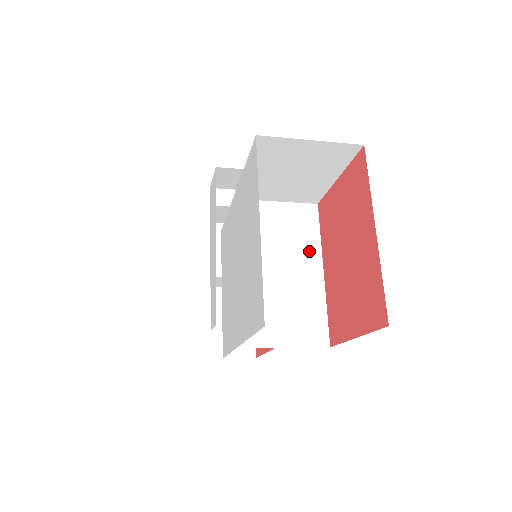
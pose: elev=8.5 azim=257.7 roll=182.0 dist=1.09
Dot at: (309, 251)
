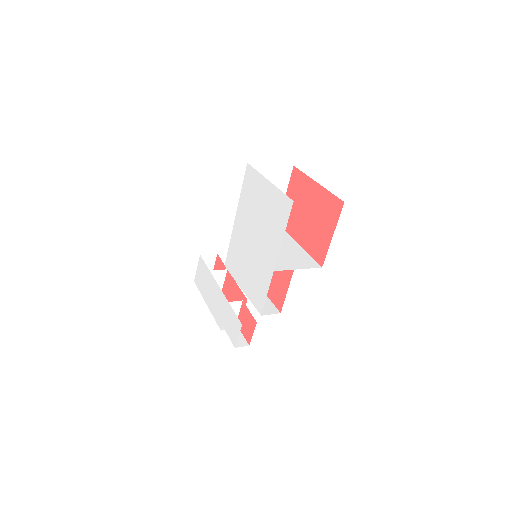
Dot at: (285, 238)
